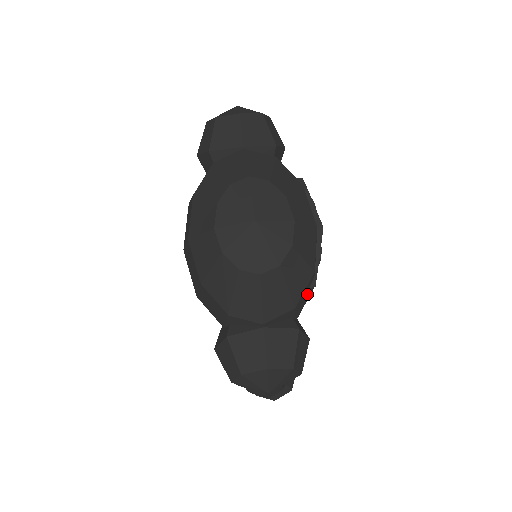
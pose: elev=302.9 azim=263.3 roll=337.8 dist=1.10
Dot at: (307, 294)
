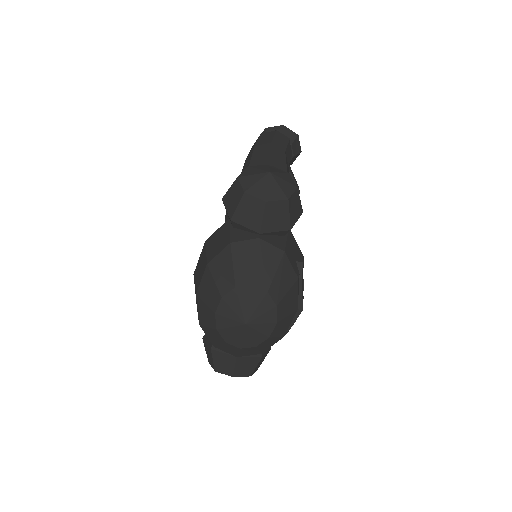
Dot at: occluded
